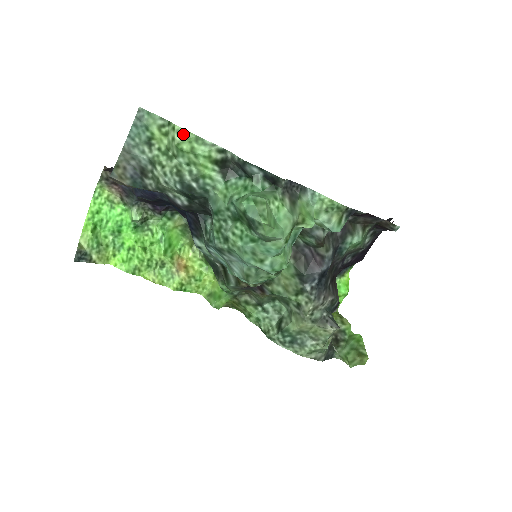
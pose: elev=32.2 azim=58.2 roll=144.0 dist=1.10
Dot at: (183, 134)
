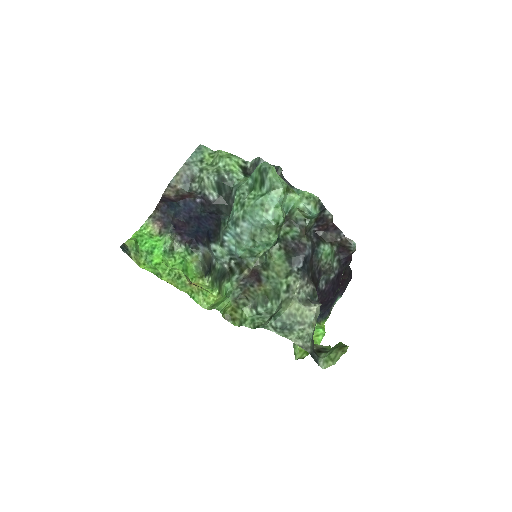
Dot at: (224, 153)
